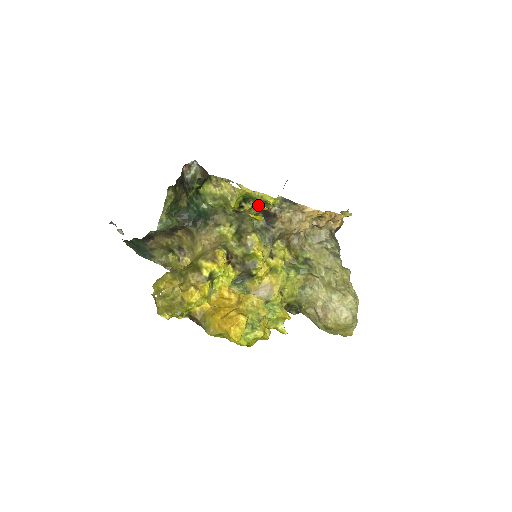
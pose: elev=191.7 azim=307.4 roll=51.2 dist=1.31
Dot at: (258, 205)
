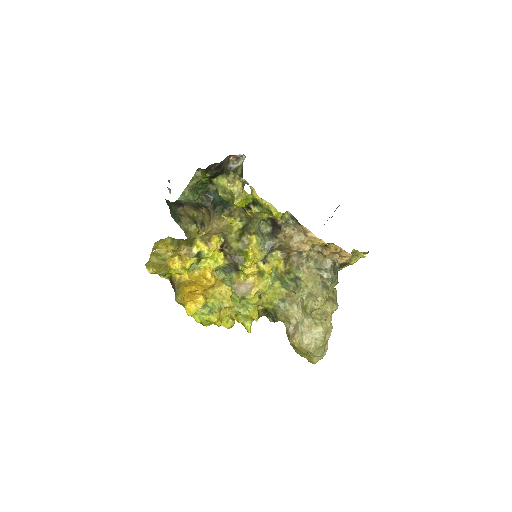
Dot at: (246, 211)
